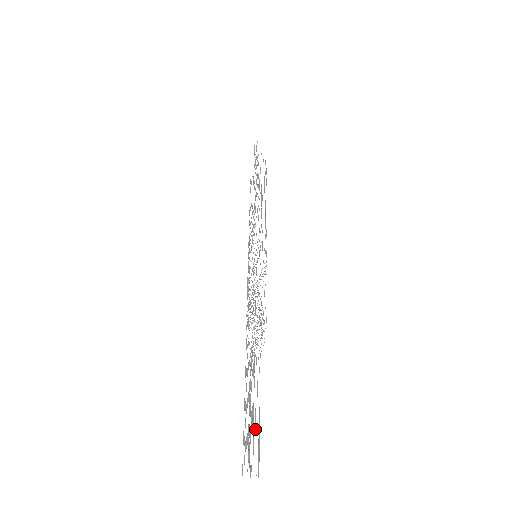
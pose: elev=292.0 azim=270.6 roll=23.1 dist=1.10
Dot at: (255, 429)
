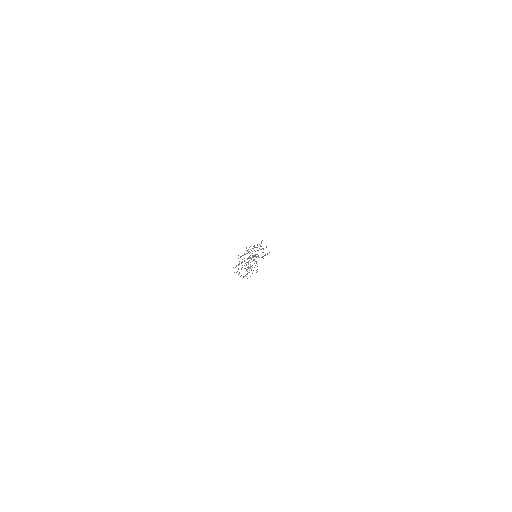
Dot at: occluded
